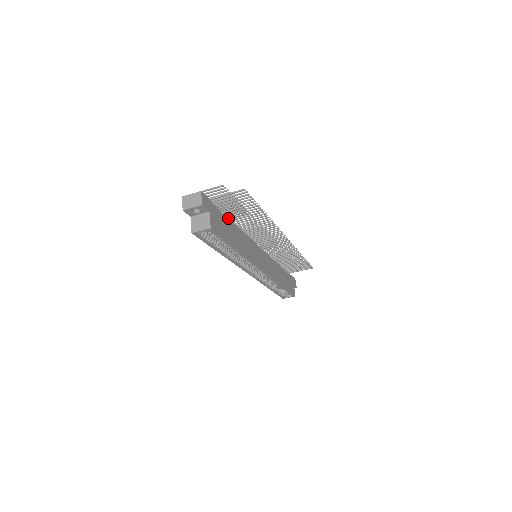
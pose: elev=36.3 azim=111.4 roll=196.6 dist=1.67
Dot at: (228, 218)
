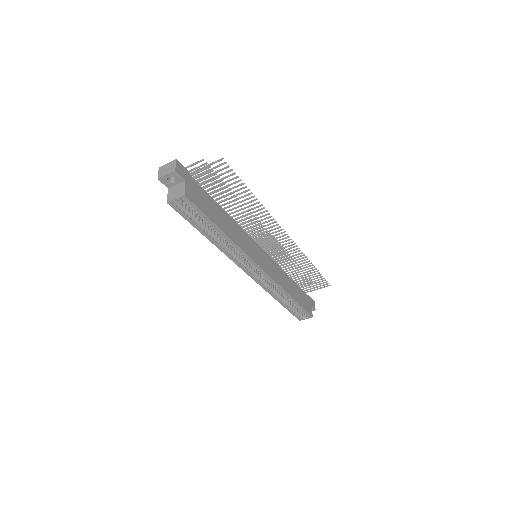
Dot at: occluded
